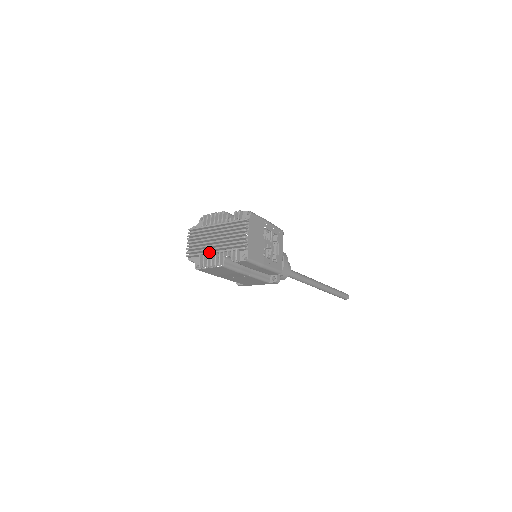
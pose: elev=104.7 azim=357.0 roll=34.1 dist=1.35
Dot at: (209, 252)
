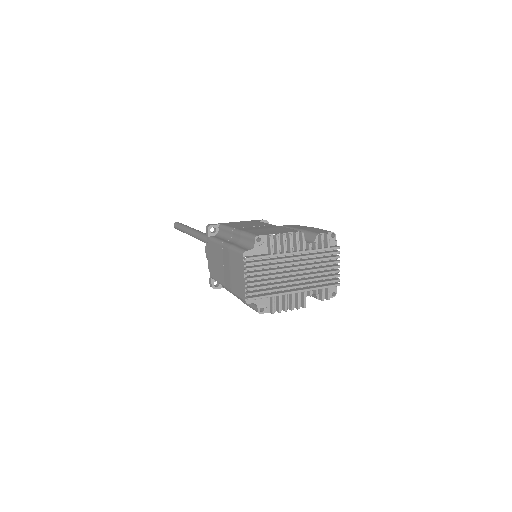
Dot at: (290, 293)
